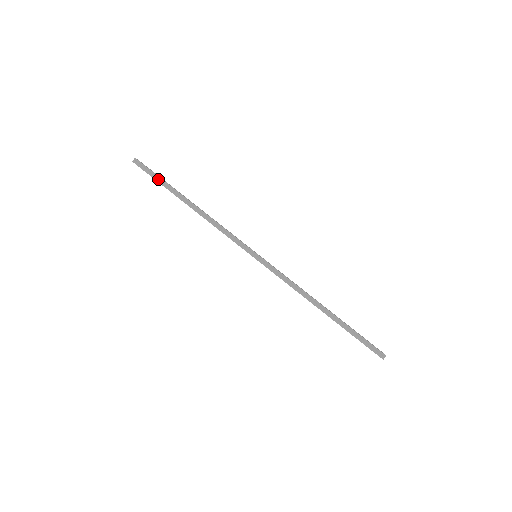
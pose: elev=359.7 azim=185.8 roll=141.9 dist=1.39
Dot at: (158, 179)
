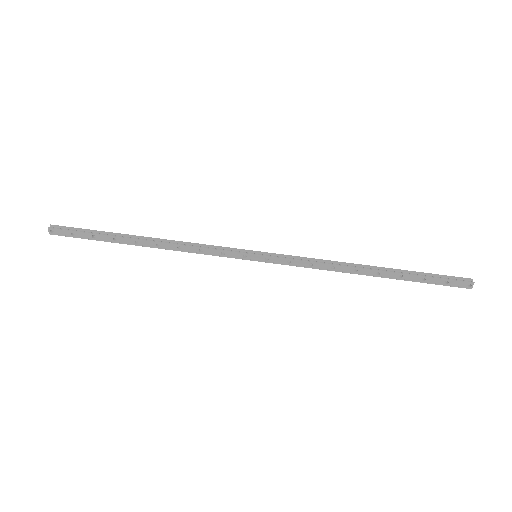
Dot at: (91, 232)
